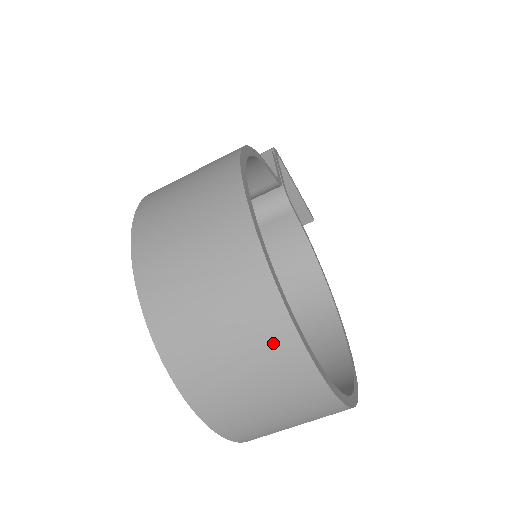
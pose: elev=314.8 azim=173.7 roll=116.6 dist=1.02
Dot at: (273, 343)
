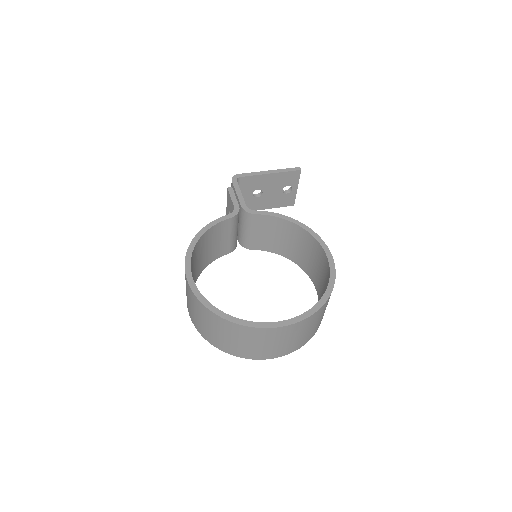
Dot at: (238, 331)
